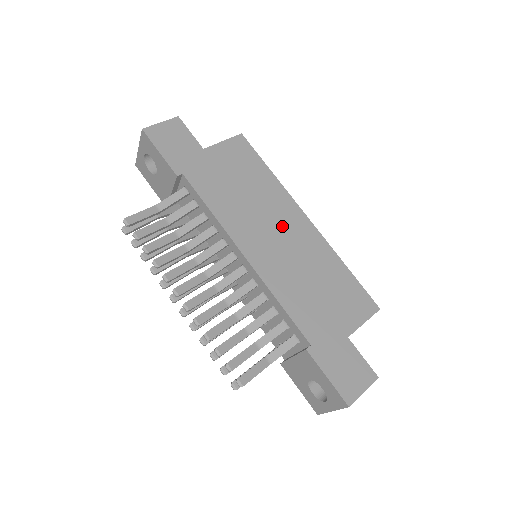
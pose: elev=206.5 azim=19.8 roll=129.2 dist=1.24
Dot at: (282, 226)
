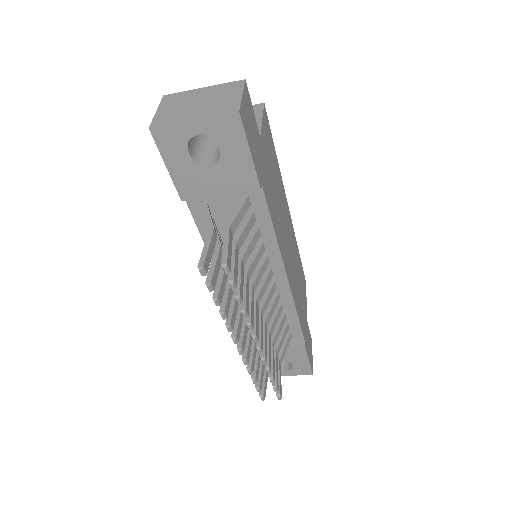
Dot at: (287, 227)
